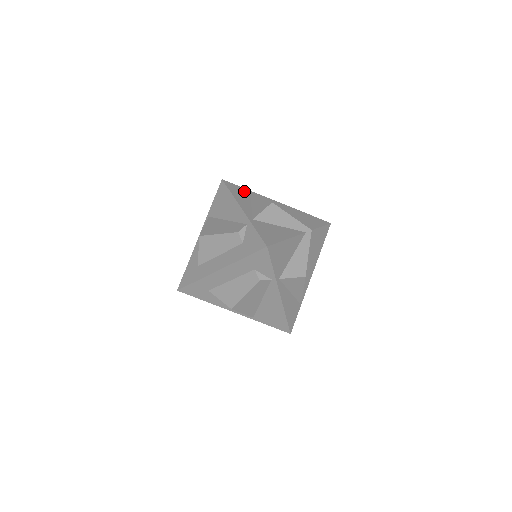
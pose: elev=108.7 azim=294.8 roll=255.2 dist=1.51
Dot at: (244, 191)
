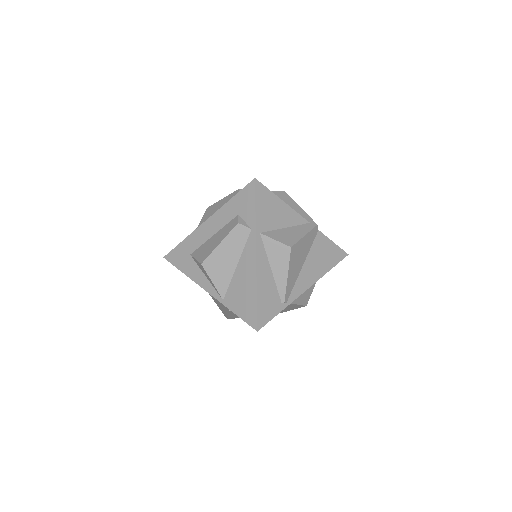
Dot at: occluded
